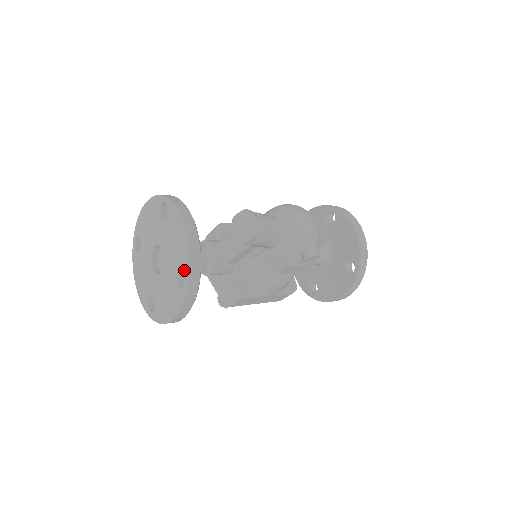
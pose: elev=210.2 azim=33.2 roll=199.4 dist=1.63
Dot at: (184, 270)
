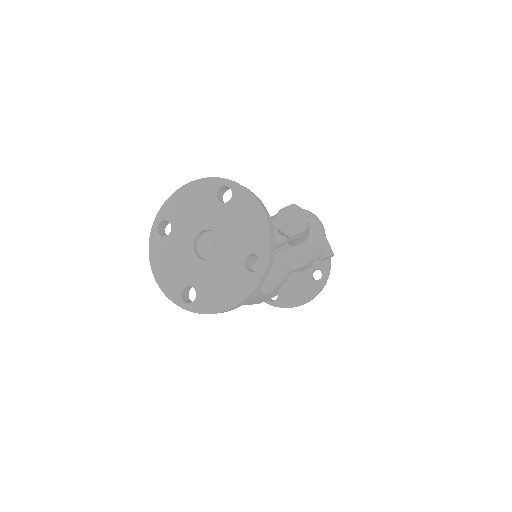
Dot at: (260, 254)
